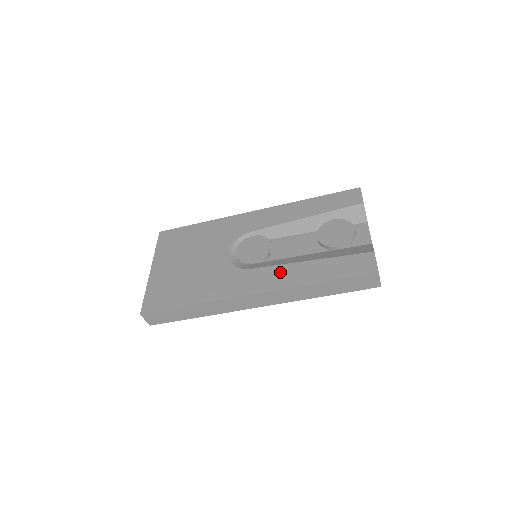
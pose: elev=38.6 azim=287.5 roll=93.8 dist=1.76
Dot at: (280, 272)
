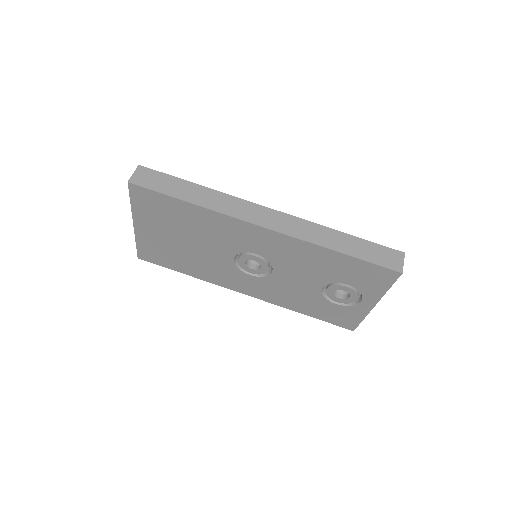
Dot at: occluded
